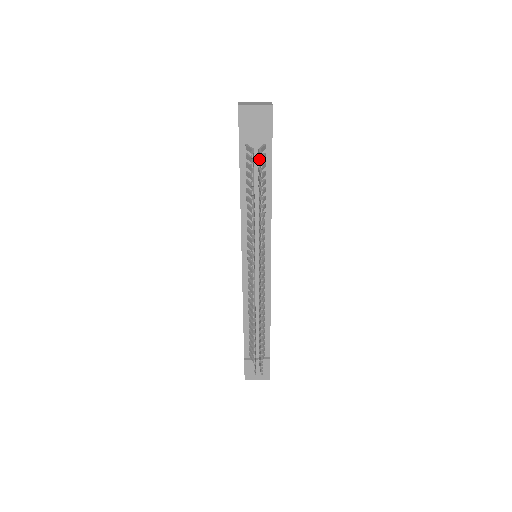
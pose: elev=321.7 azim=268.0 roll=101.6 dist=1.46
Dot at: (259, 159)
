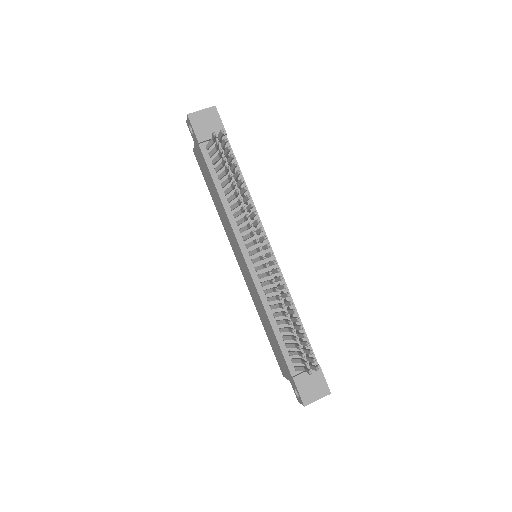
Dot at: (221, 143)
